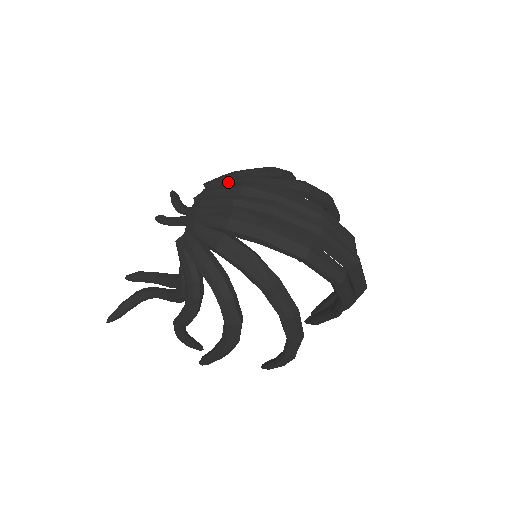
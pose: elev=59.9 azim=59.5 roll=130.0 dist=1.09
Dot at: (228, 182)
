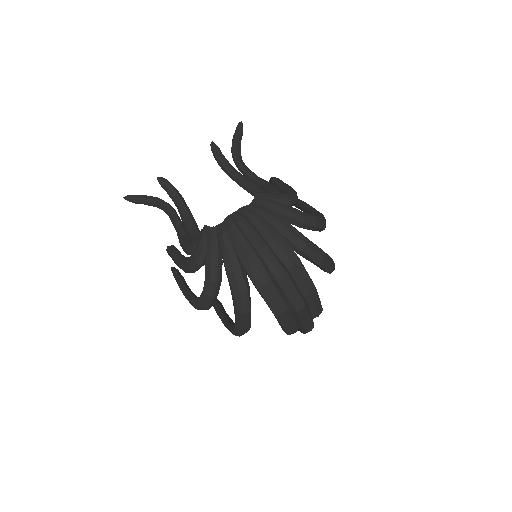
Dot at: (270, 218)
